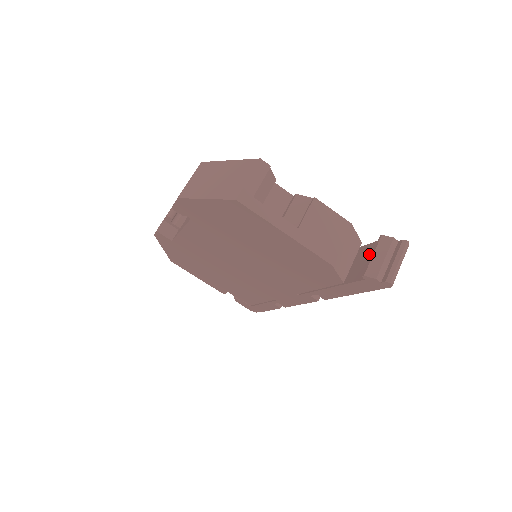
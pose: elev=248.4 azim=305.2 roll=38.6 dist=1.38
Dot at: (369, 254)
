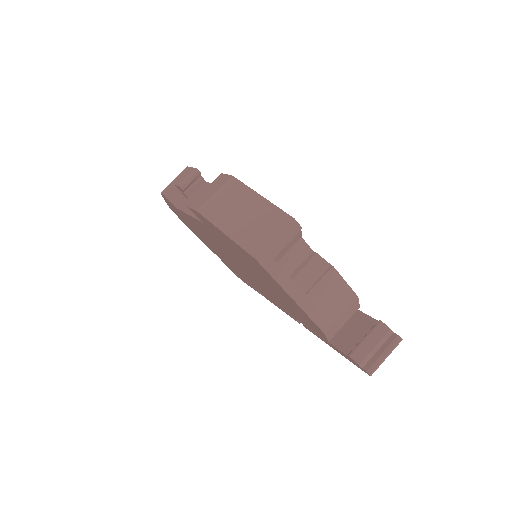
Dot at: (362, 329)
